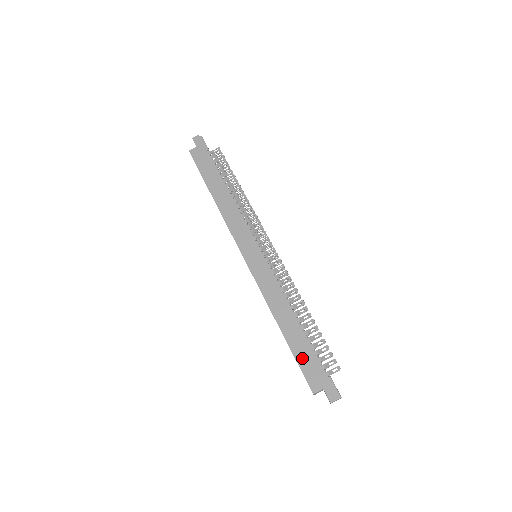
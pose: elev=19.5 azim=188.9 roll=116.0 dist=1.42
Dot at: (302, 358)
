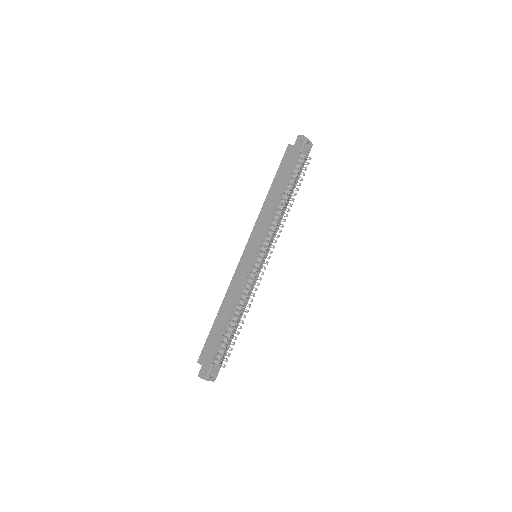
Dot at: (210, 339)
